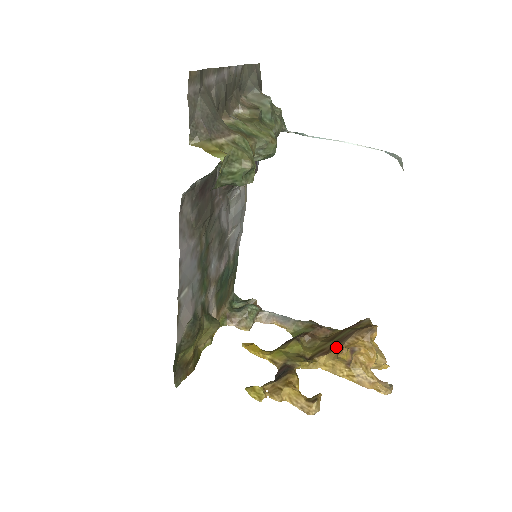
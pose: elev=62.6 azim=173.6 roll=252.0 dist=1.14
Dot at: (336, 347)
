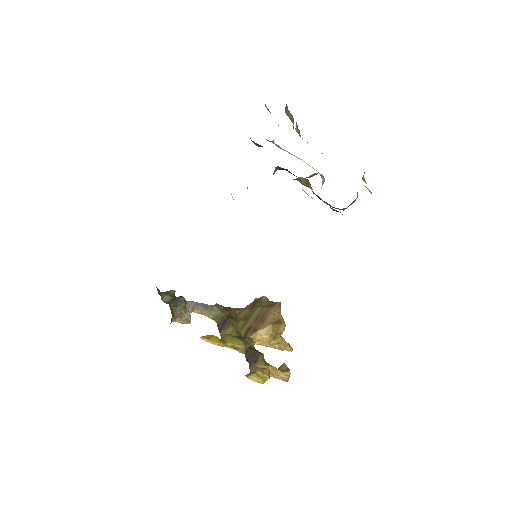
Dot at: (265, 324)
